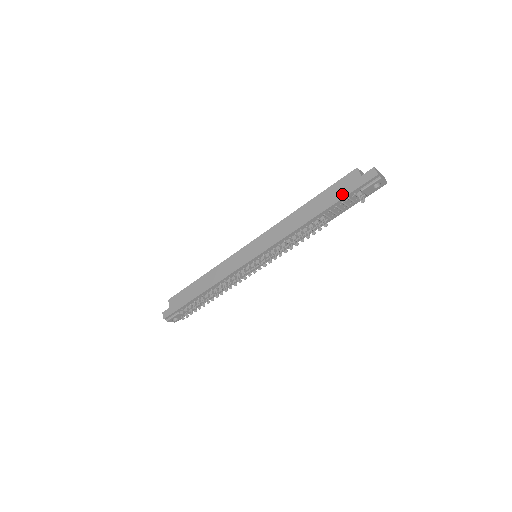
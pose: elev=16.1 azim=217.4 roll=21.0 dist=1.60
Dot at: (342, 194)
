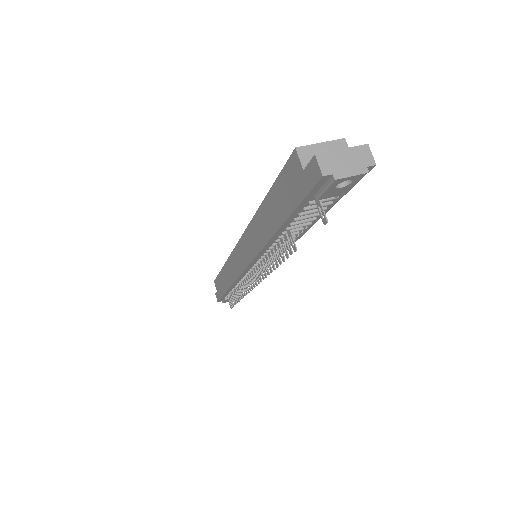
Dot at: (289, 203)
